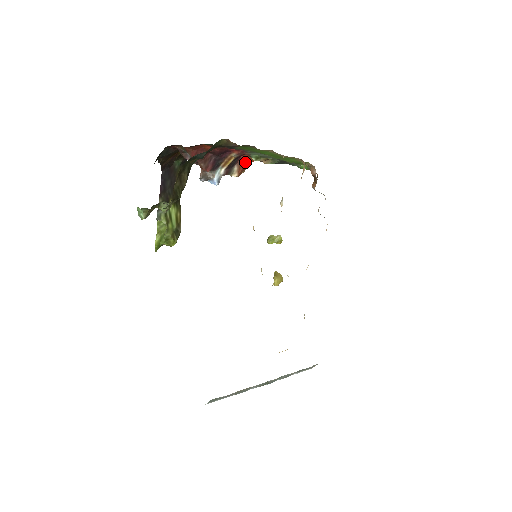
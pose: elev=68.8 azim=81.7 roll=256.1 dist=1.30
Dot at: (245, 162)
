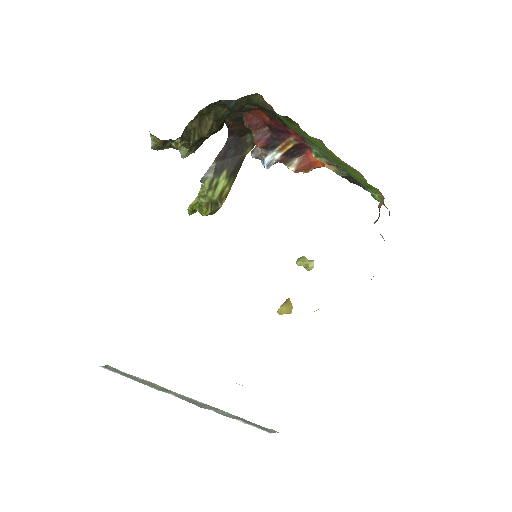
Dot at: (310, 160)
